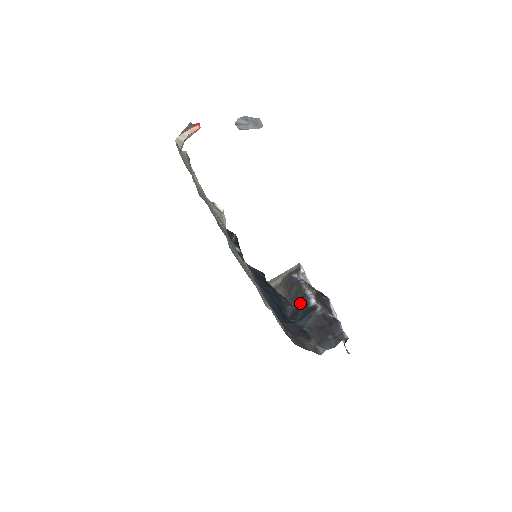
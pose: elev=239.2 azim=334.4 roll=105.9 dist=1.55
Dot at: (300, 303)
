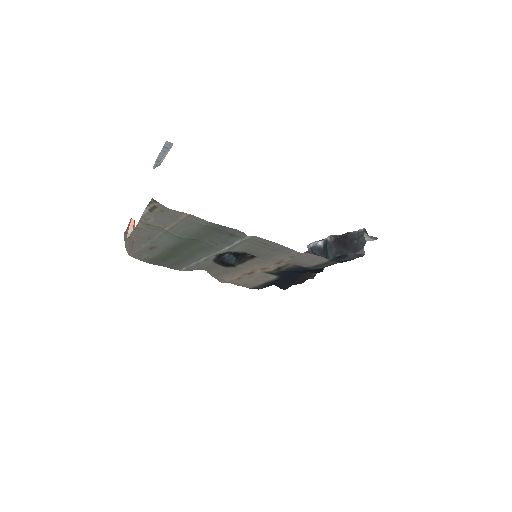
Dot at: occluded
